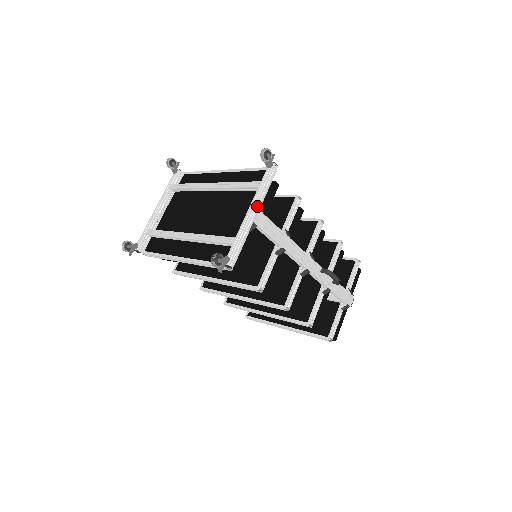
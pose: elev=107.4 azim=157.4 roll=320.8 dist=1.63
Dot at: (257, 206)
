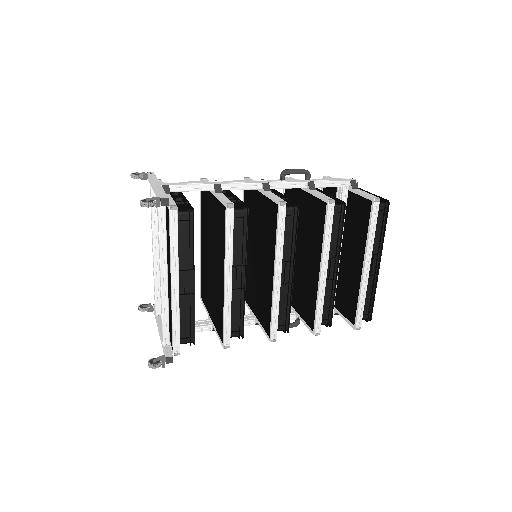
Dot at: (157, 184)
